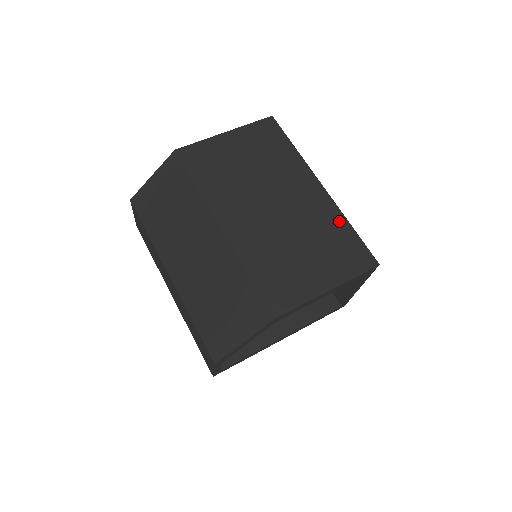
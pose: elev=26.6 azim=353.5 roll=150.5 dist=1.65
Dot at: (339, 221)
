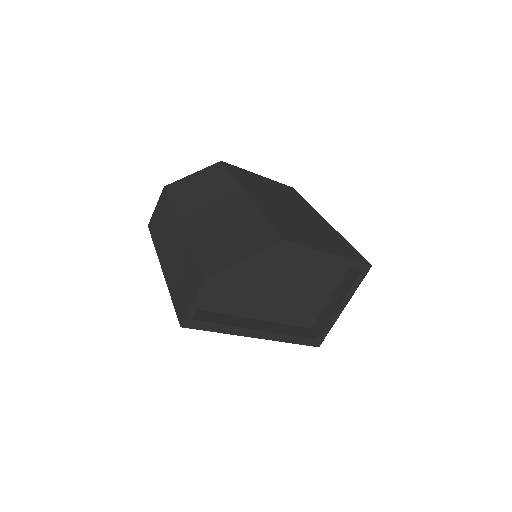
Dot at: (340, 237)
